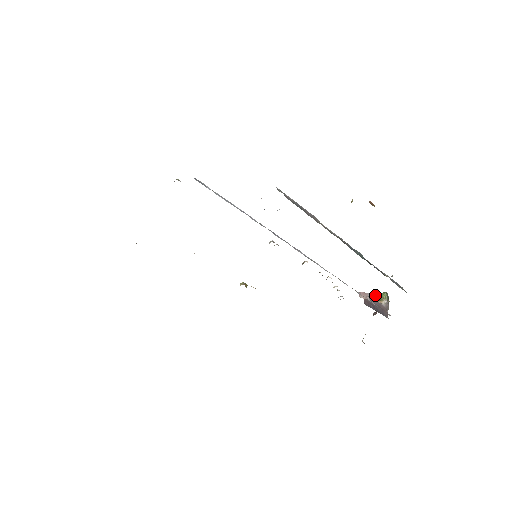
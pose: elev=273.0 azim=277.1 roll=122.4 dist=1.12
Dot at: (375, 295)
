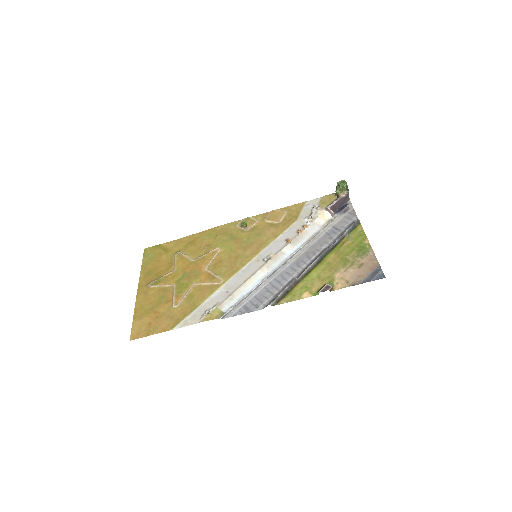
Dot at: (338, 184)
